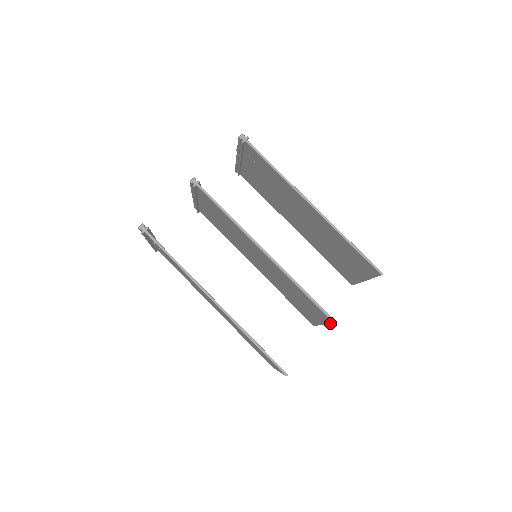
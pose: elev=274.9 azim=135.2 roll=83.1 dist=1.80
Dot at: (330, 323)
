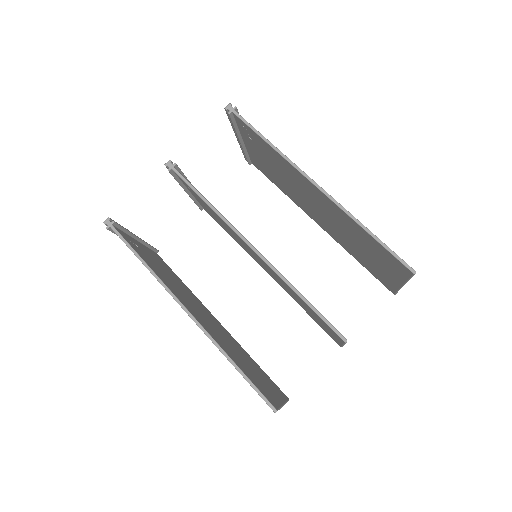
Dot at: (342, 341)
